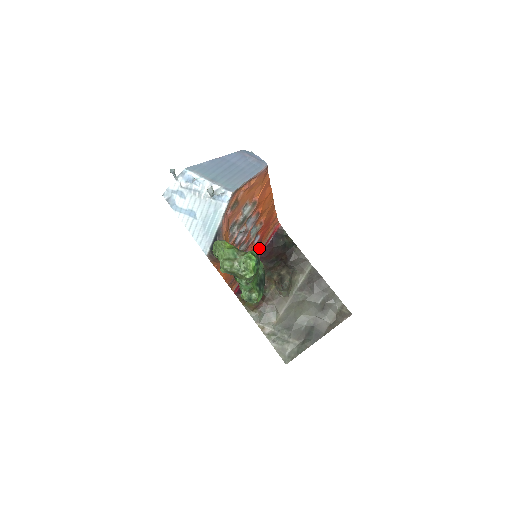
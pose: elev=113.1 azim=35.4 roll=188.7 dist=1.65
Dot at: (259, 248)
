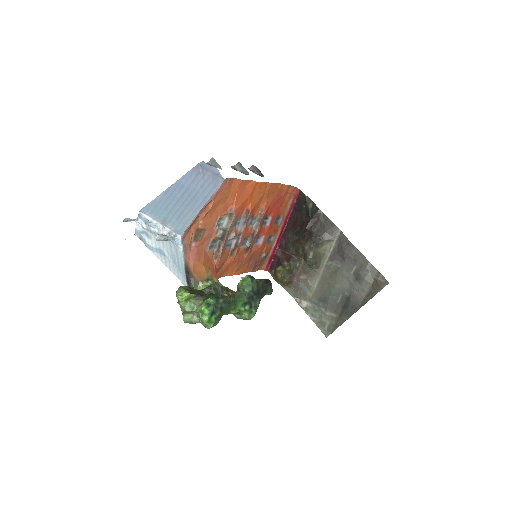
Dot at: (280, 221)
